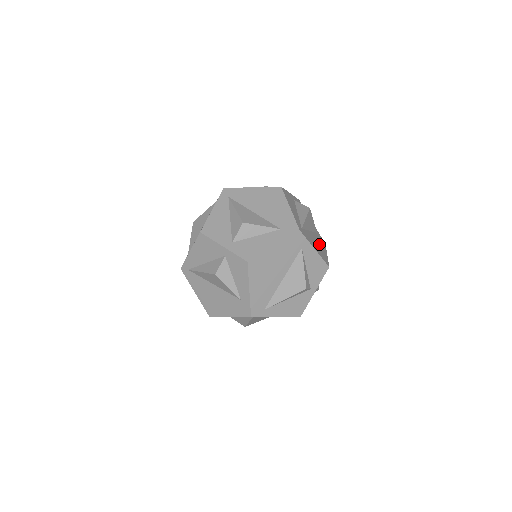
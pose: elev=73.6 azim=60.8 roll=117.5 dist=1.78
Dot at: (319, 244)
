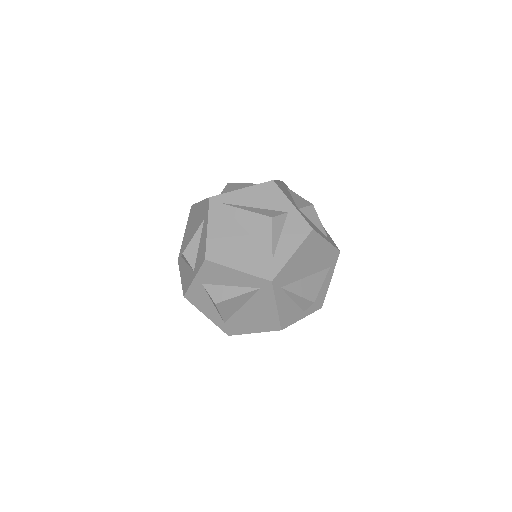
Dot at: occluded
